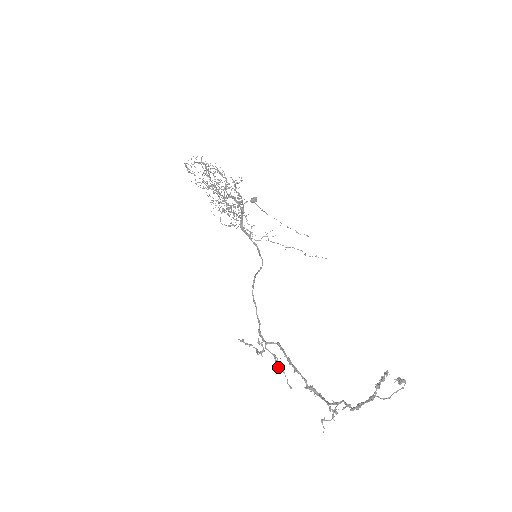
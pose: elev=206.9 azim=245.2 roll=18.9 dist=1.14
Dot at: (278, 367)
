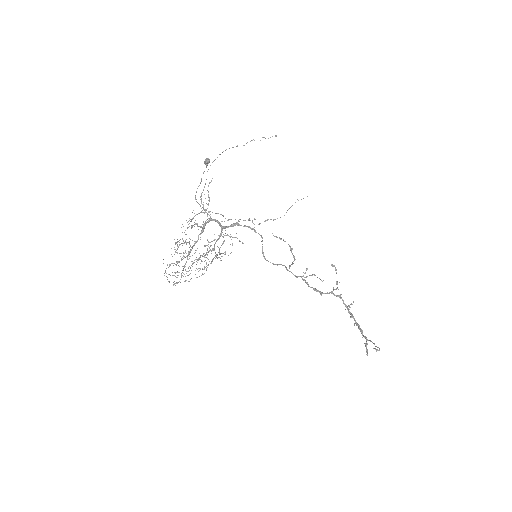
Dot at: occluded
